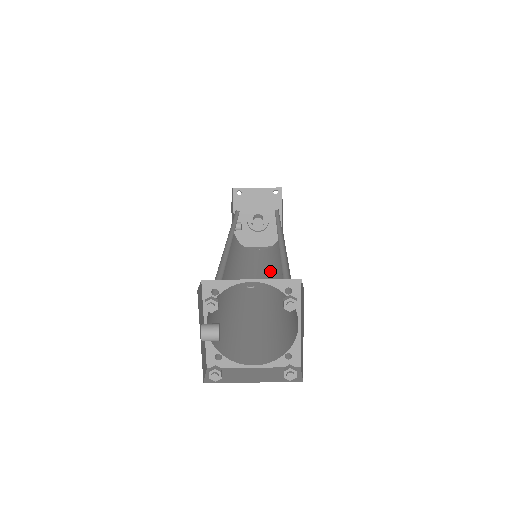
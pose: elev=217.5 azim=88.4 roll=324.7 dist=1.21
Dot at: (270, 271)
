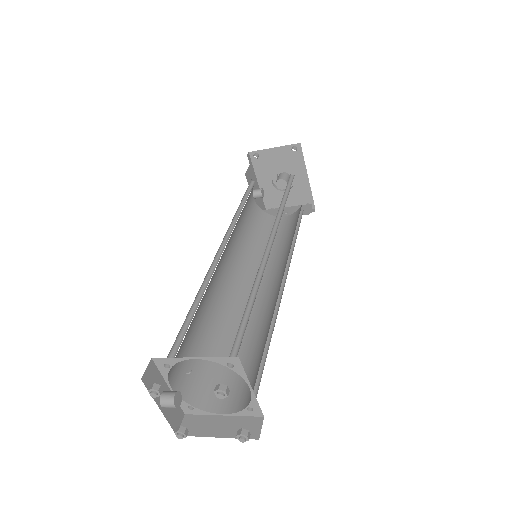
Dot at: (281, 258)
